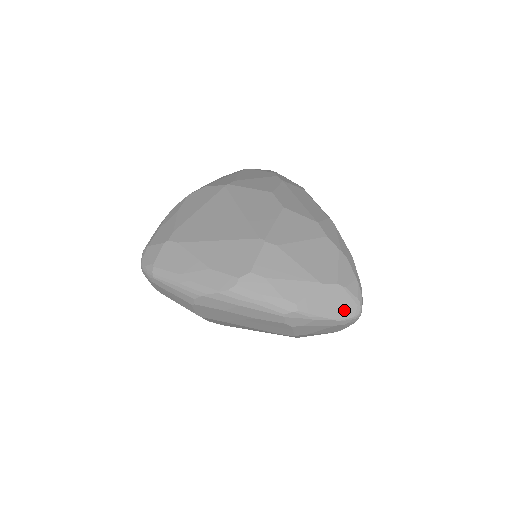
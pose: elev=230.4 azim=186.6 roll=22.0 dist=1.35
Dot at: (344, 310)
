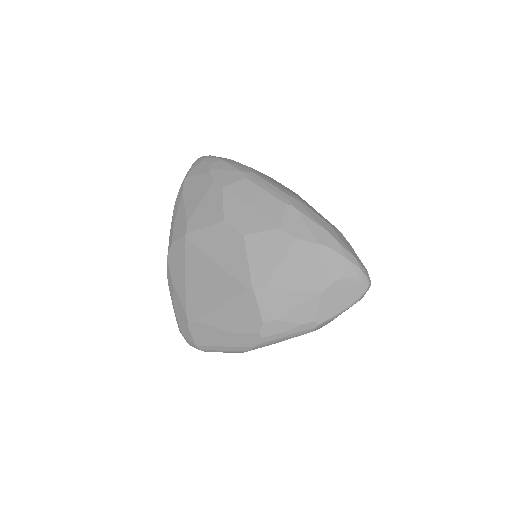
Dot at: (354, 293)
